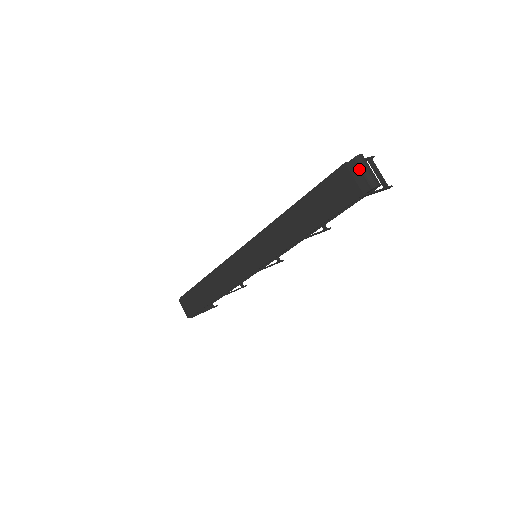
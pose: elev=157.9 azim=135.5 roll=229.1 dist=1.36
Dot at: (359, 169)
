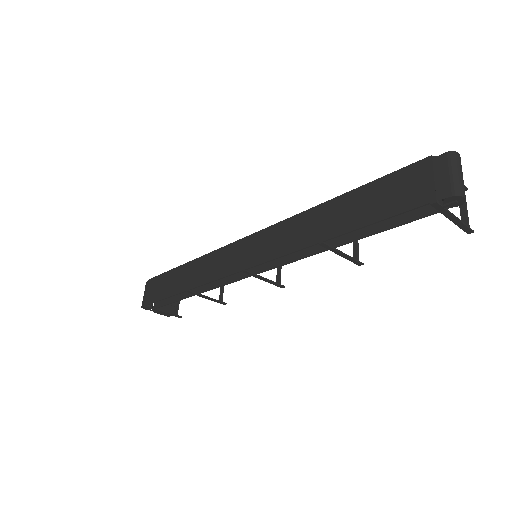
Dot at: (447, 167)
